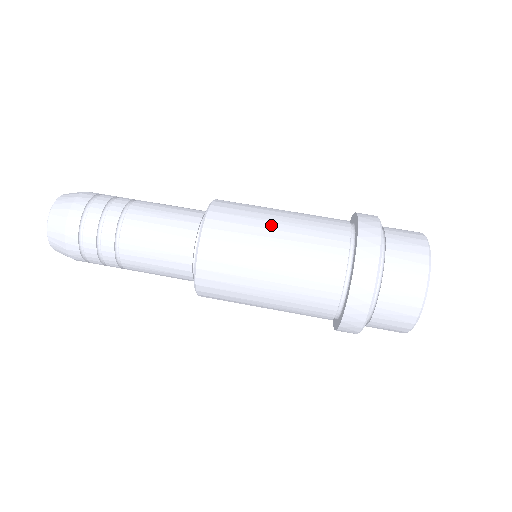
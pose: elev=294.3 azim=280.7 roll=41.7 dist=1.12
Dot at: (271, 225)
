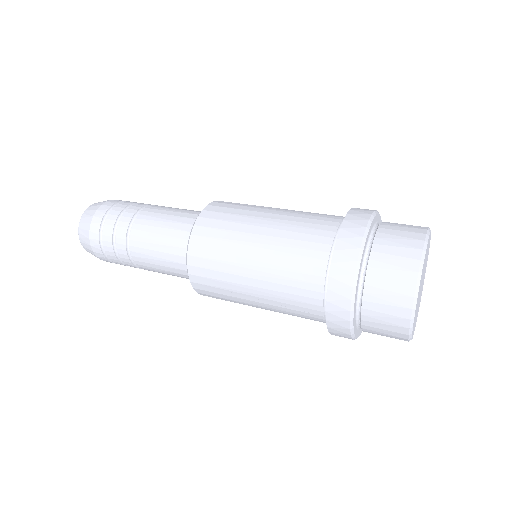
Dot at: (266, 210)
